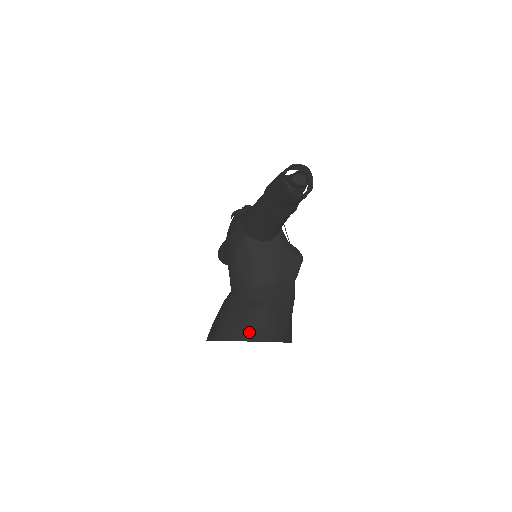
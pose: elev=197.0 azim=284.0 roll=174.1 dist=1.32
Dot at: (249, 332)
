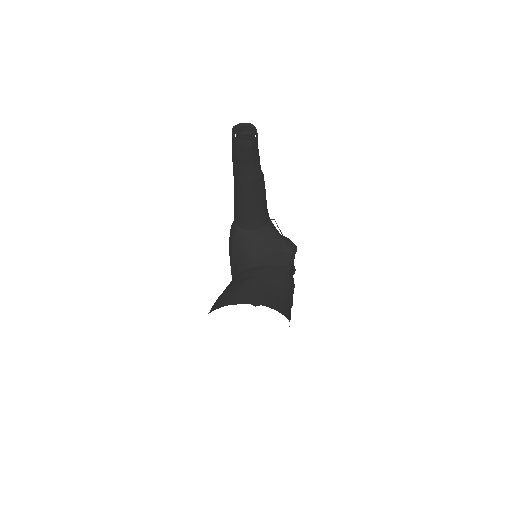
Dot at: (235, 298)
